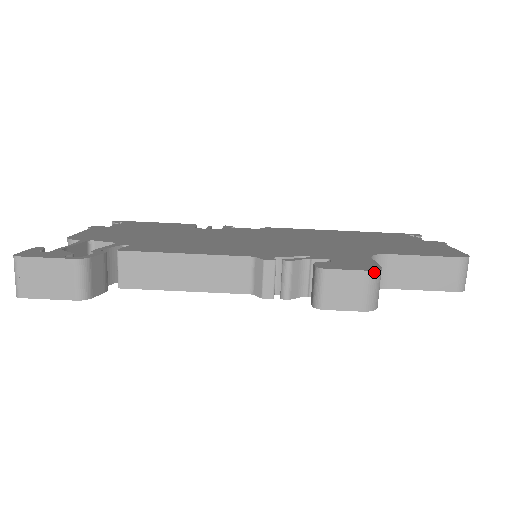
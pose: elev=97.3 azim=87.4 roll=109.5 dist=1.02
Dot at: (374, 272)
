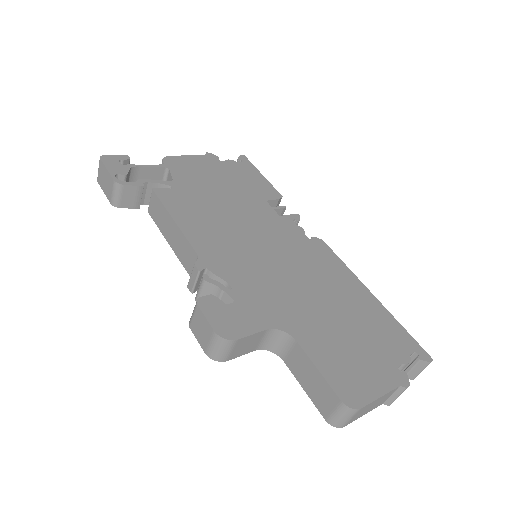
Dot at: (219, 337)
